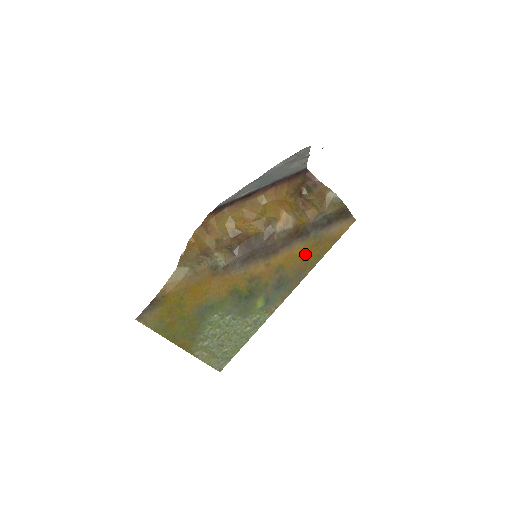
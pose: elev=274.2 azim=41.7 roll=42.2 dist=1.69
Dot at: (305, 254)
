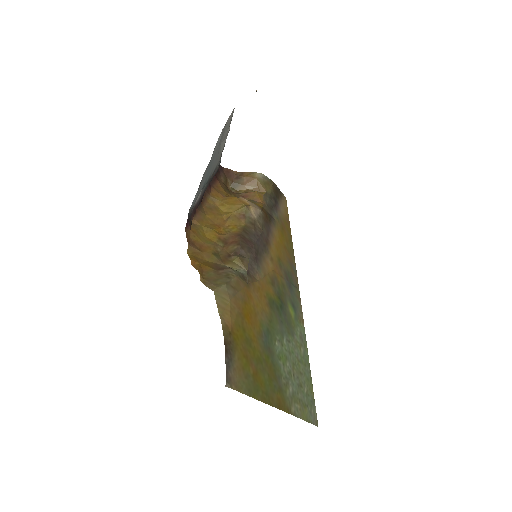
Dot at: (283, 241)
